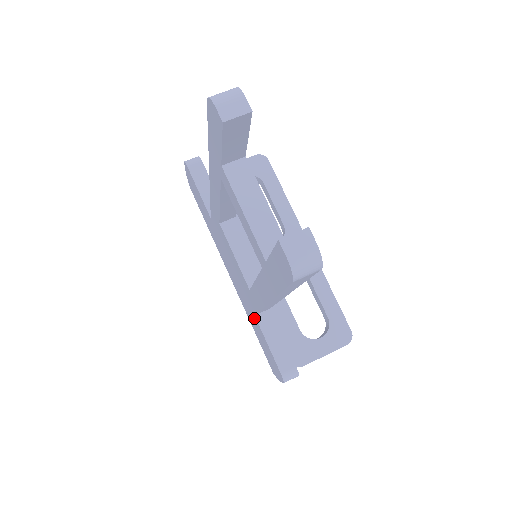
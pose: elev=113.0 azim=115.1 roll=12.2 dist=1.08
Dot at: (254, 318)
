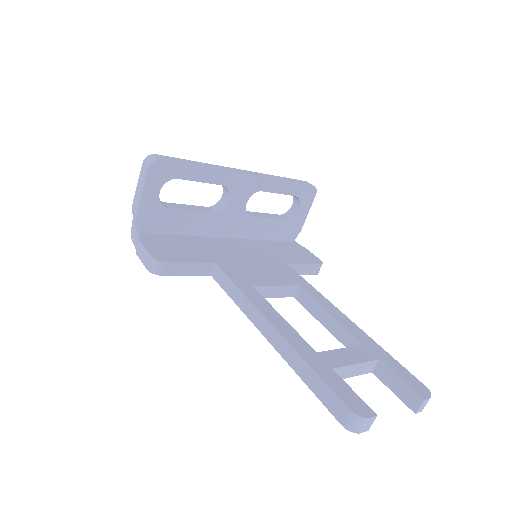
Dot at: occluded
